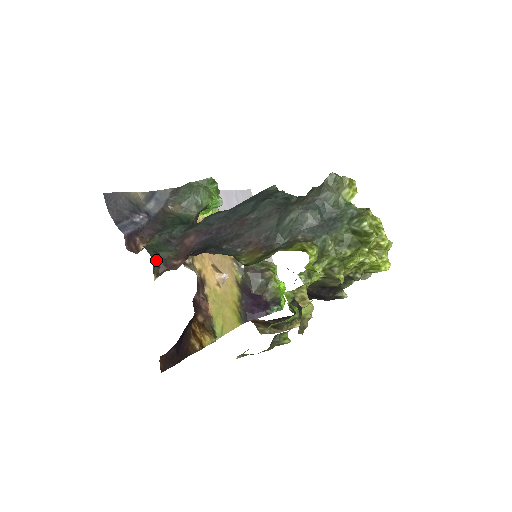
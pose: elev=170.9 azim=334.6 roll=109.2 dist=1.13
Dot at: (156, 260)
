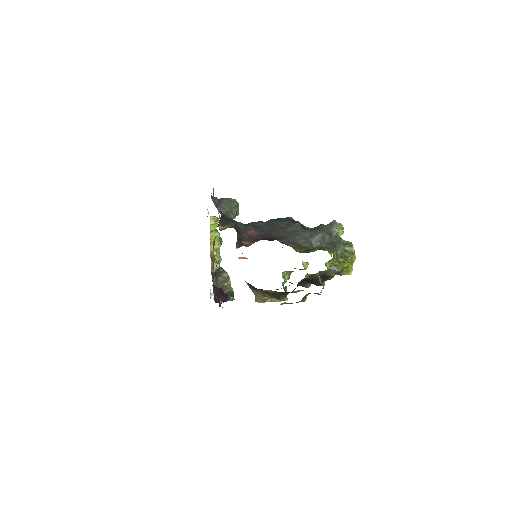
Dot at: (237, 237)
